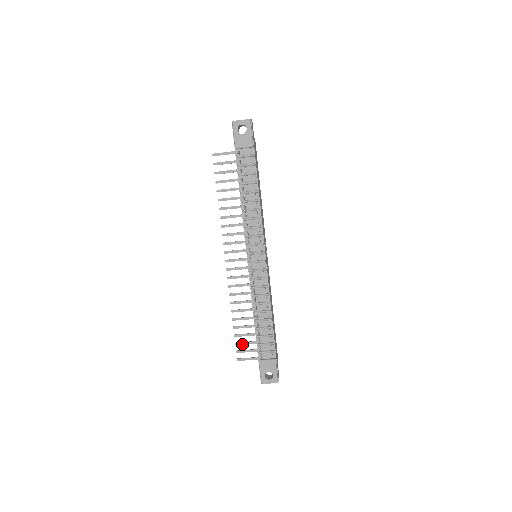
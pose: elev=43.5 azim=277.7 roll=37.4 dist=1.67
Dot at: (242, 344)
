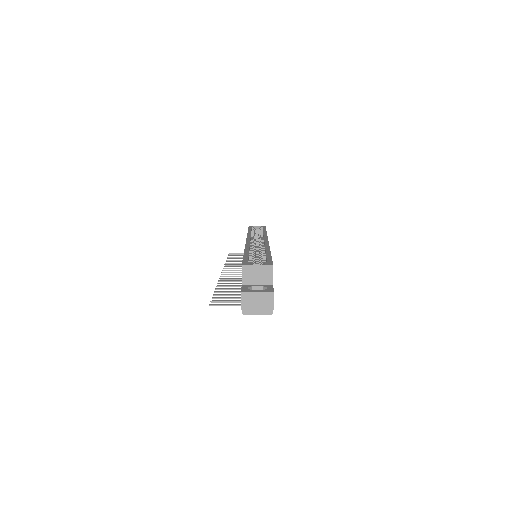
Dot at: occluded
